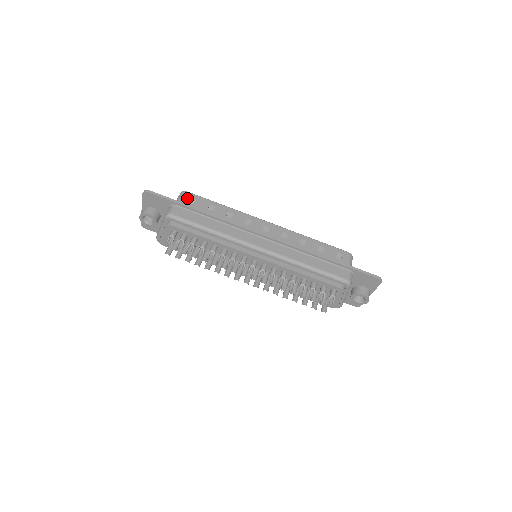
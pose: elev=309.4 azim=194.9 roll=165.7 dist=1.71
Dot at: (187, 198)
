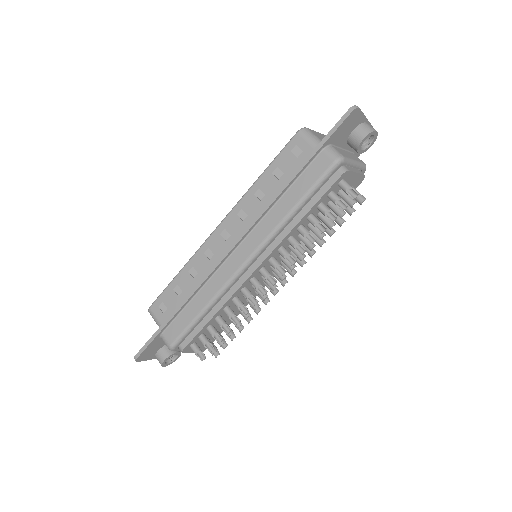
Dot at: (157, 313)
